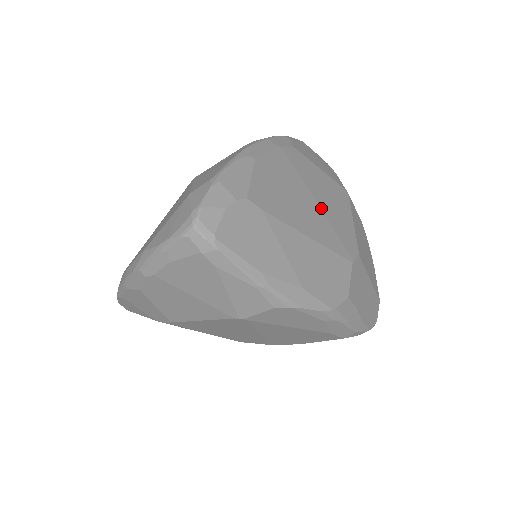
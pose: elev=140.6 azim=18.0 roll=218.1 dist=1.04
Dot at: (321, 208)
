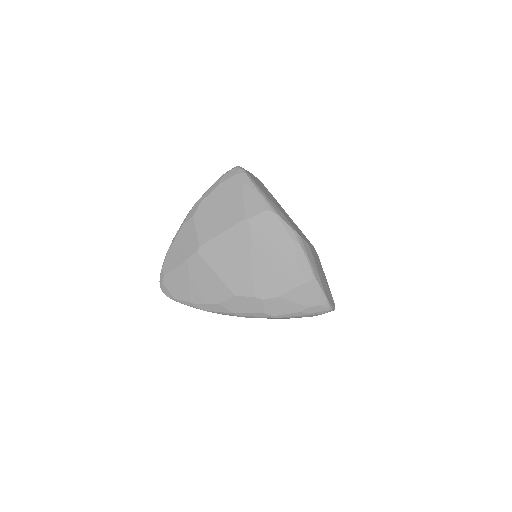
Dot at: occluded
